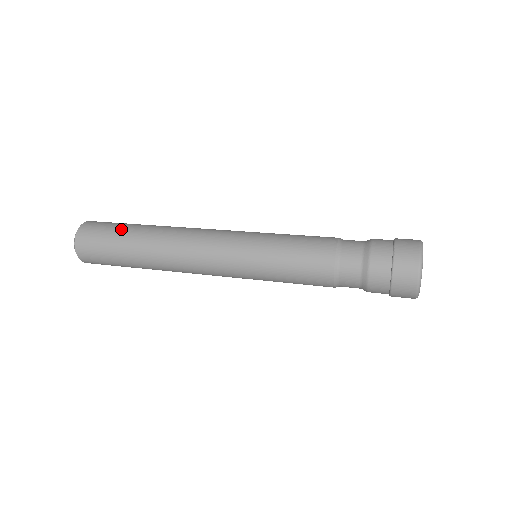
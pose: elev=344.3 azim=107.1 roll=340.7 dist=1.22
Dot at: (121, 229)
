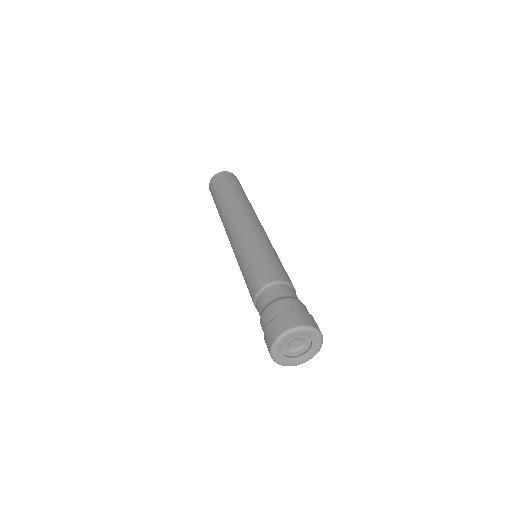
Dot at: (215, 199)
